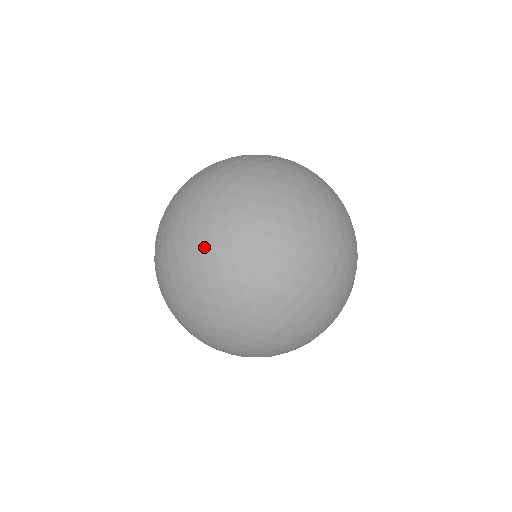
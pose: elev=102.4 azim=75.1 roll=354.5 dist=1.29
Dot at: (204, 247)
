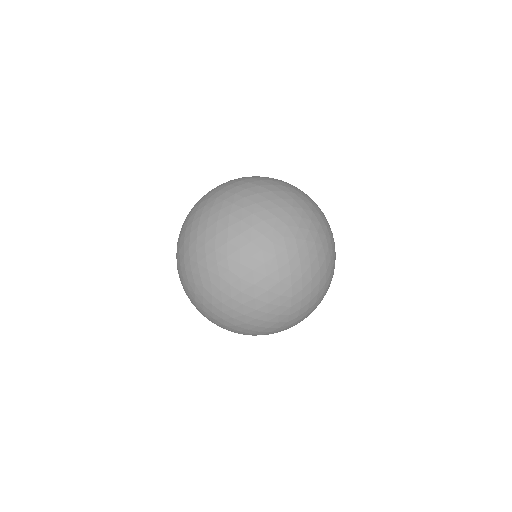
Dot at: (229, 304)
